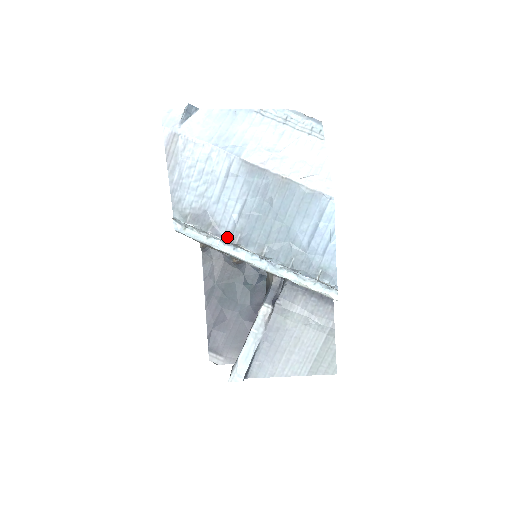
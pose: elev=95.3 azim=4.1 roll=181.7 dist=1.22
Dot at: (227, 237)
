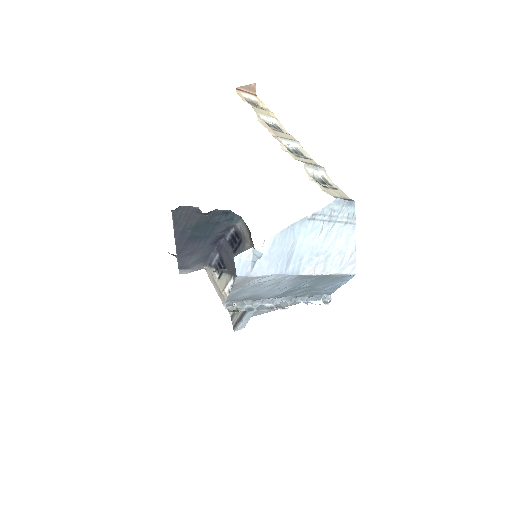
Dot at: (265, 299)
